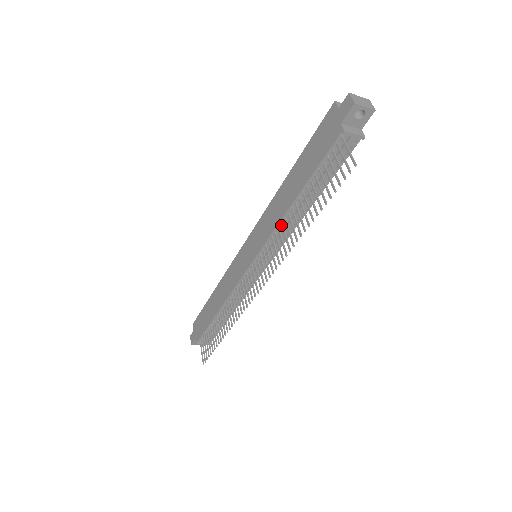
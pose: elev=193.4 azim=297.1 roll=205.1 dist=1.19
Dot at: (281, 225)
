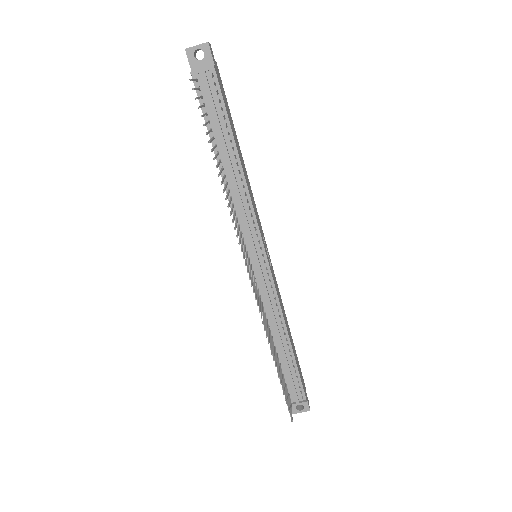
Dot at: occluded
